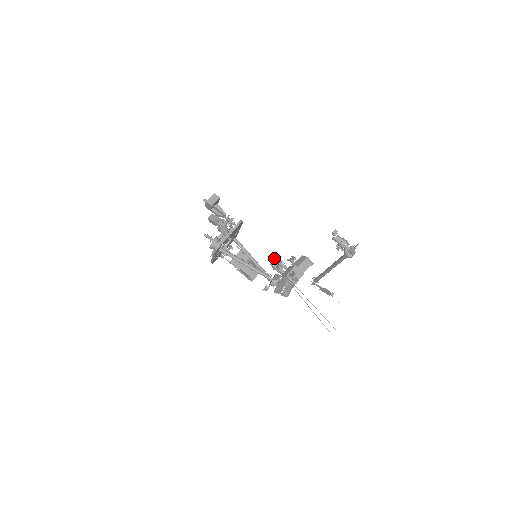
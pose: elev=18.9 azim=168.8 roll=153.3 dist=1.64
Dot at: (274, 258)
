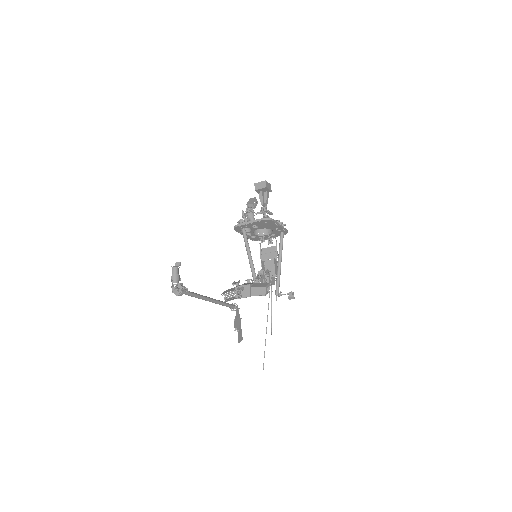
Dot at: (267, 269)
